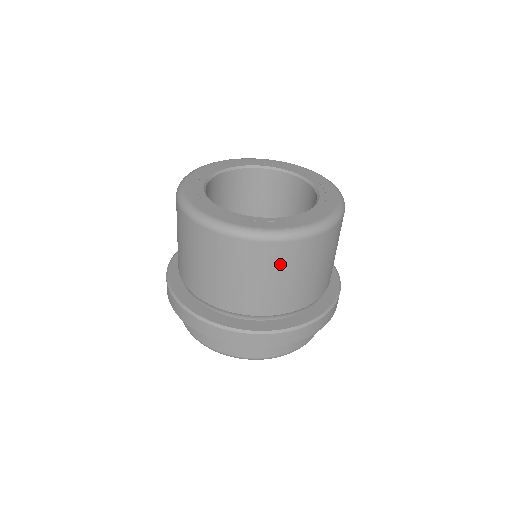
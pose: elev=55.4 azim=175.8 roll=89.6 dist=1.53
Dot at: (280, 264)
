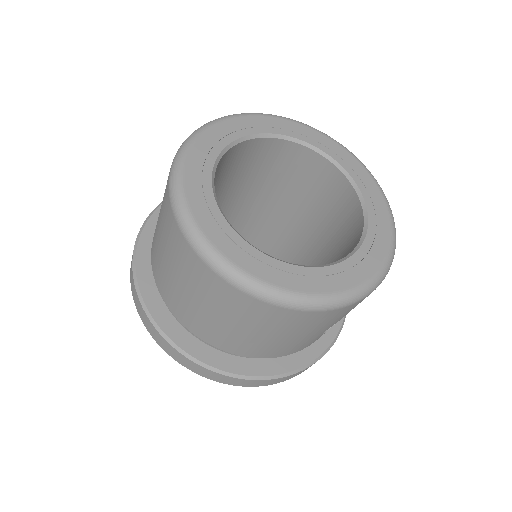
Dot at: (207, 292)
